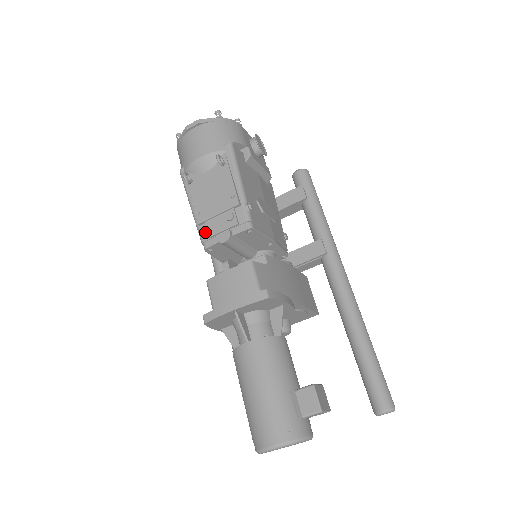
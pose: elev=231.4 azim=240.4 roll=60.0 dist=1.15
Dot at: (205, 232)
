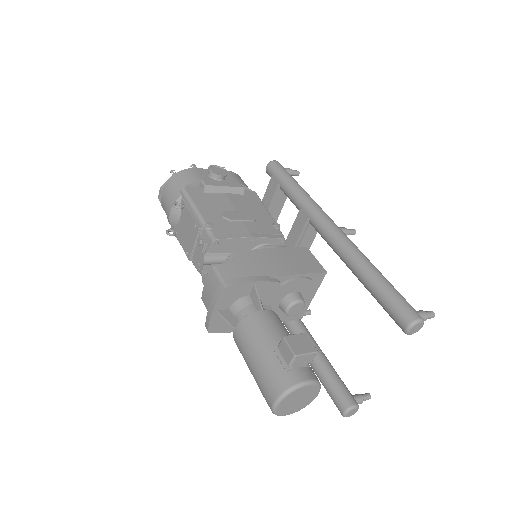
Dot at: (196, 263)
